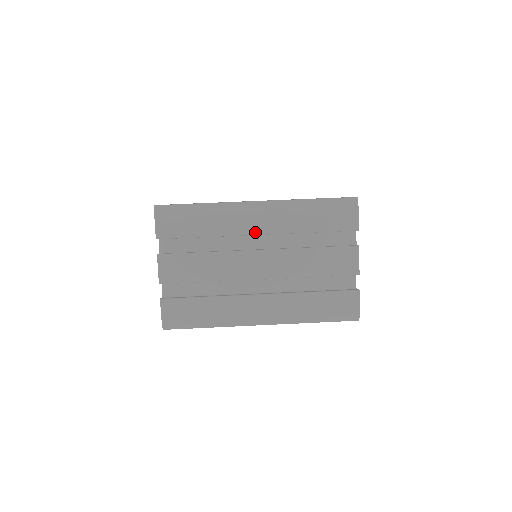
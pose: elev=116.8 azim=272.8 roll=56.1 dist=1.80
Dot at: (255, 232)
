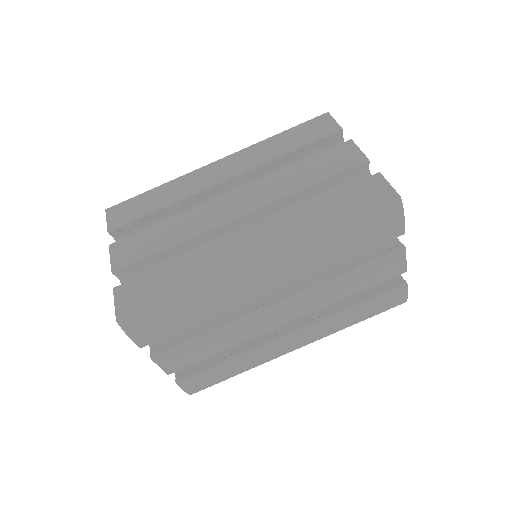
Dot at: (268, 291)
